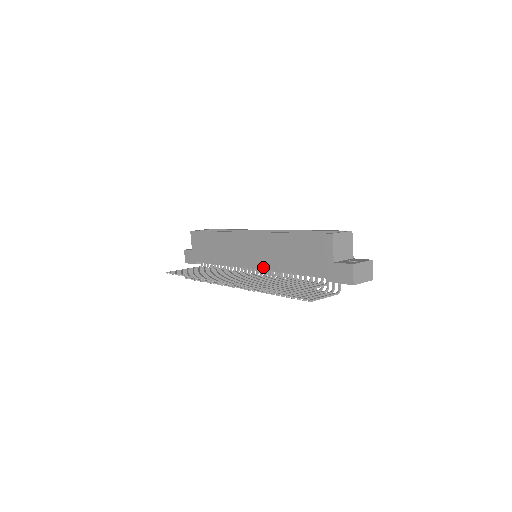
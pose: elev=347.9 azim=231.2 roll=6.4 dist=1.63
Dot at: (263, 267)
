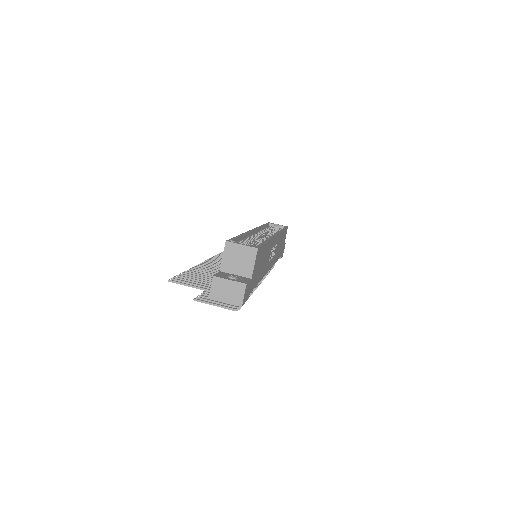
Dot at: occluded
